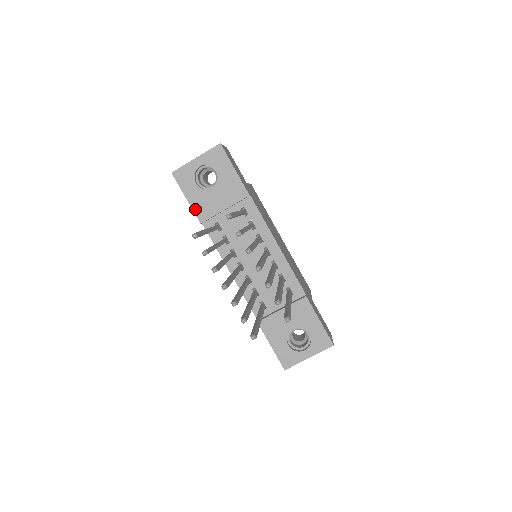
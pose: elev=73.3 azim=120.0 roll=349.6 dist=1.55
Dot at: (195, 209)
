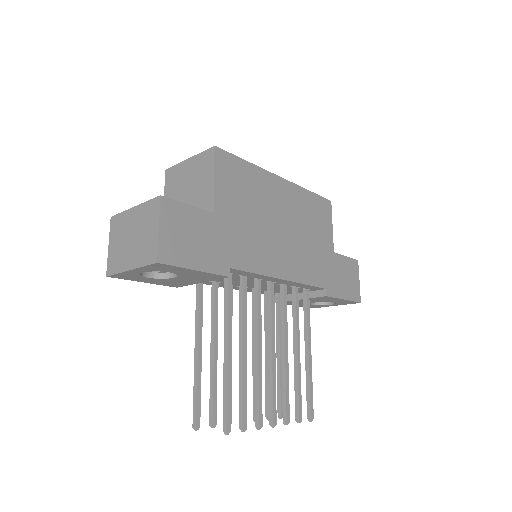
Dot at: occluded
